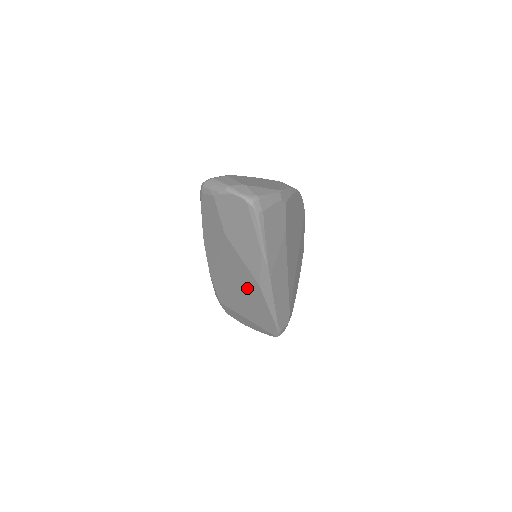
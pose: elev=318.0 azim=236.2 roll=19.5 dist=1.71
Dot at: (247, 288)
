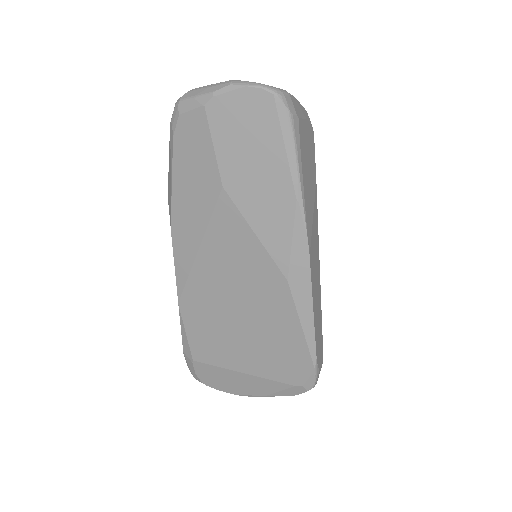
Dot at: (258, 298)
